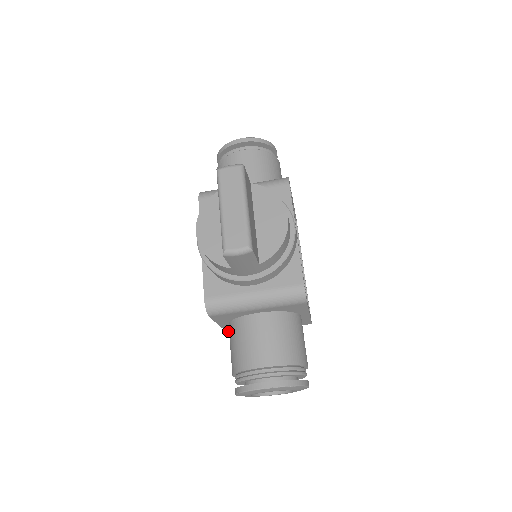
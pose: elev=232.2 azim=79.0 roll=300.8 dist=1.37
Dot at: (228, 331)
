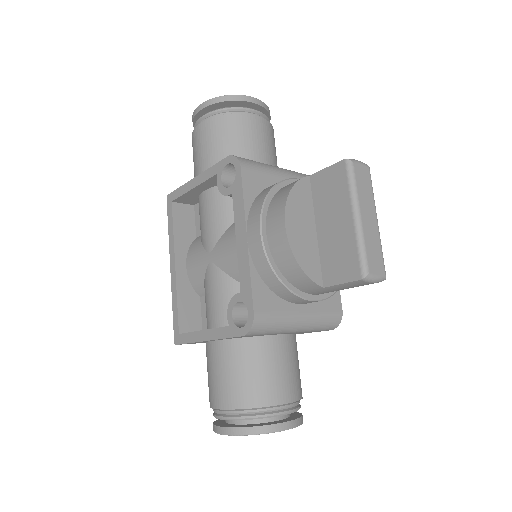
Dot at: (189, 343)
